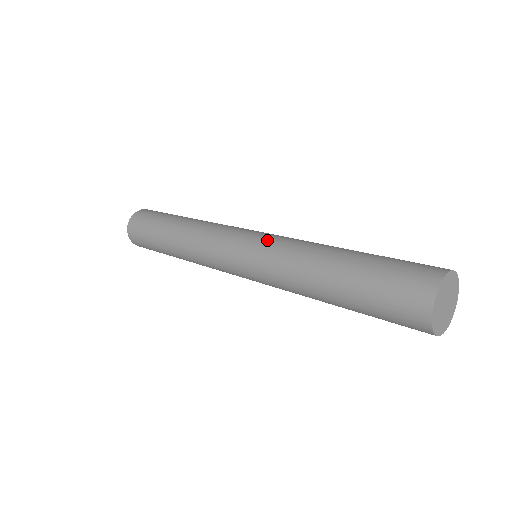
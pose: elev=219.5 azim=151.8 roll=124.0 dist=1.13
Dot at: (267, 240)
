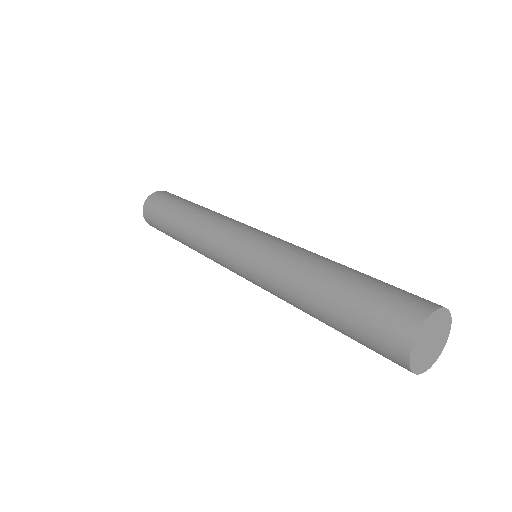
Dot at: (270, 240)
